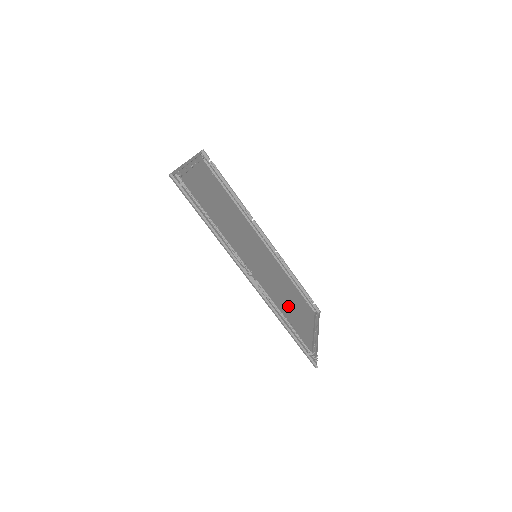
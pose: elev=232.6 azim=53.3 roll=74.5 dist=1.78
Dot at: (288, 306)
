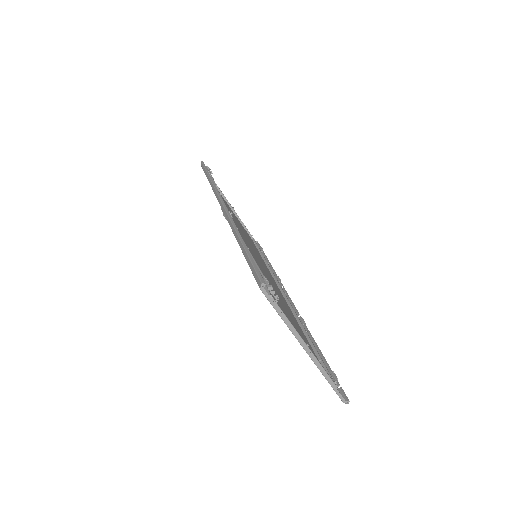
Dot at: occluded
